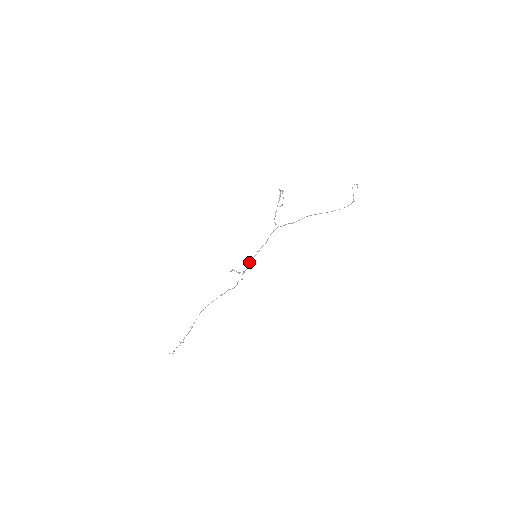
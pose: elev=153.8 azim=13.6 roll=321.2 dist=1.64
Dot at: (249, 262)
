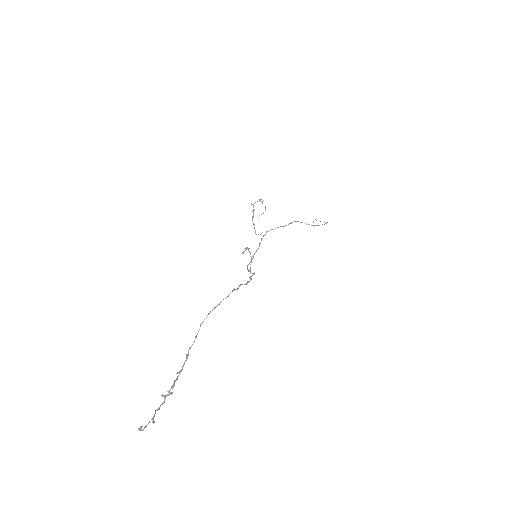
Dot at: occluded
